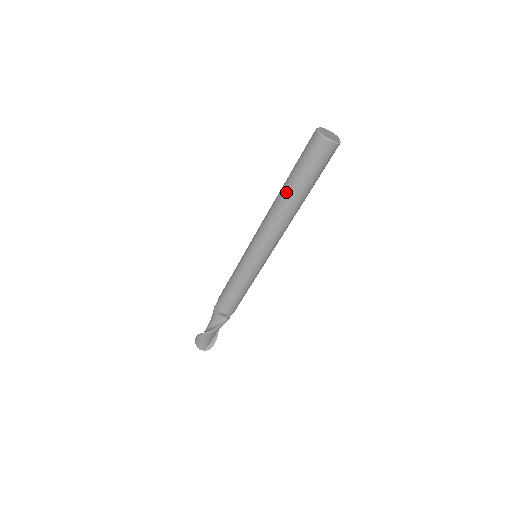
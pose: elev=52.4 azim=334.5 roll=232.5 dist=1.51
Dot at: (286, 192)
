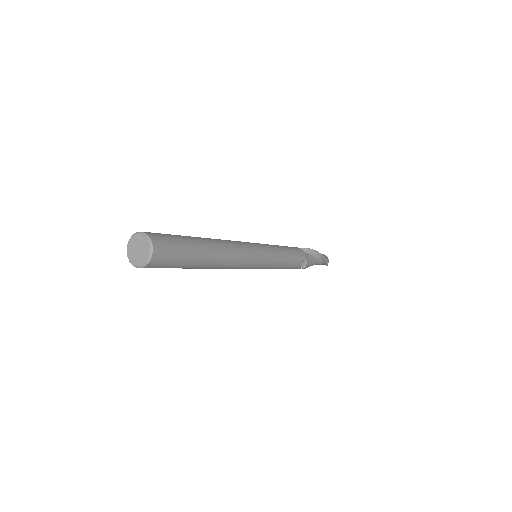
Dot at: occluded
